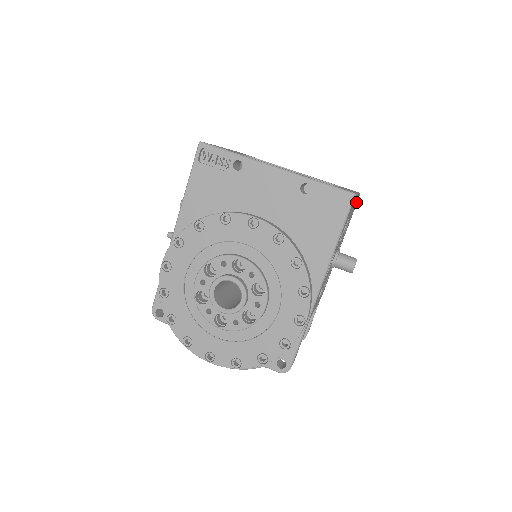
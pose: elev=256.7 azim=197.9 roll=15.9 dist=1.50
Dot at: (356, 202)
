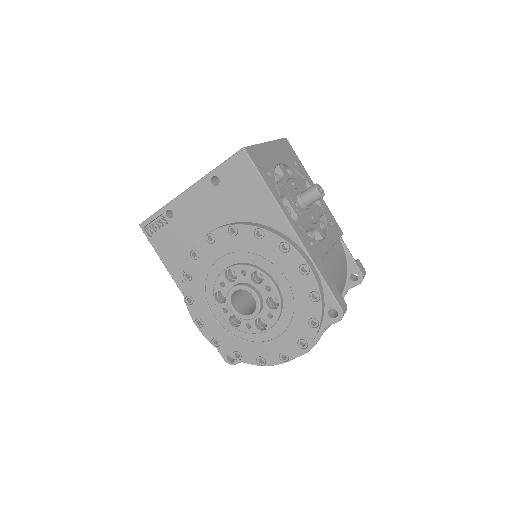
Dot at: (284, 147)
